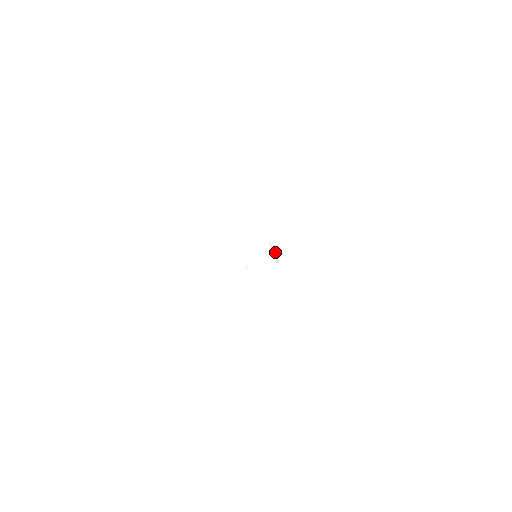
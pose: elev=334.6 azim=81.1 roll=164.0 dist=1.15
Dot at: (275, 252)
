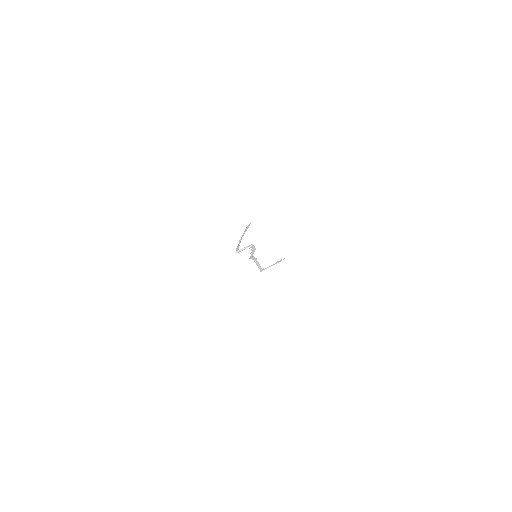
Dot at: (242, 248)
